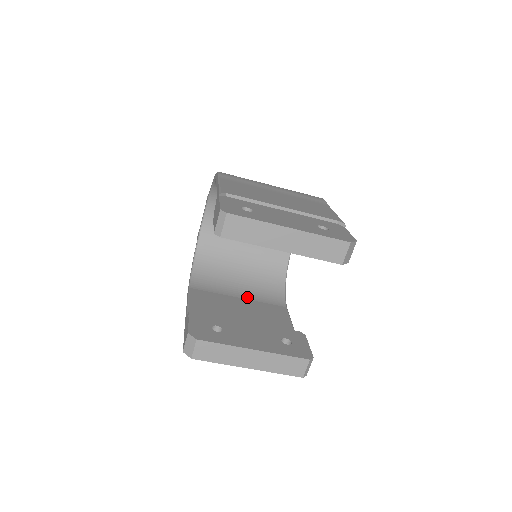
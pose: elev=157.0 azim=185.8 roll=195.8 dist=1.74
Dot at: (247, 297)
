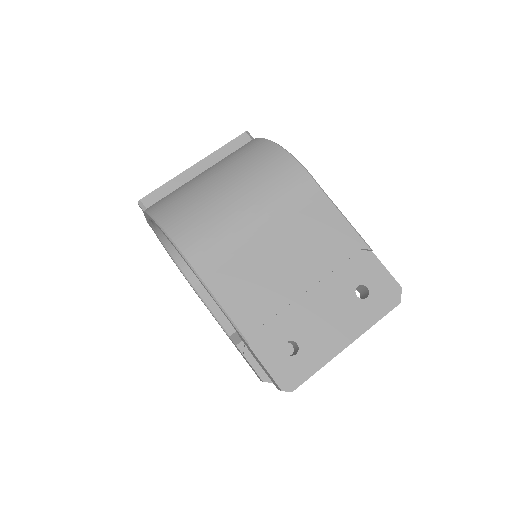
Dot at: occluded
